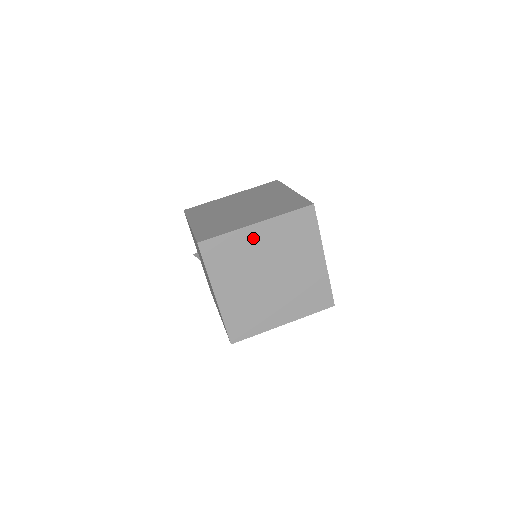
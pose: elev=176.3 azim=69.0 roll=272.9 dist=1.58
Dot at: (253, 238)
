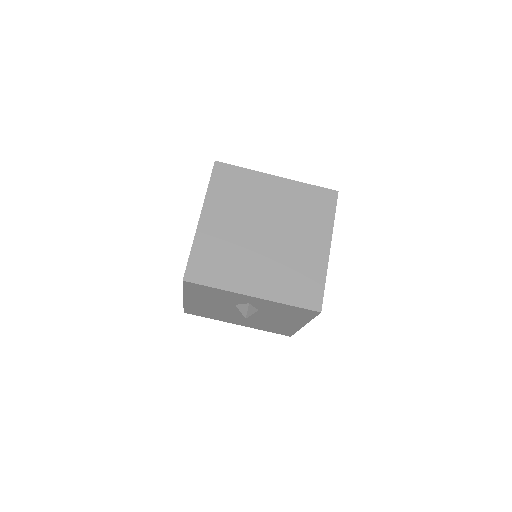
Dot at: (267, 187)
